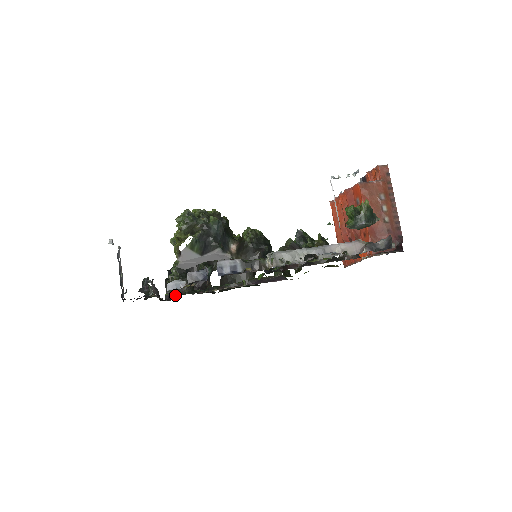
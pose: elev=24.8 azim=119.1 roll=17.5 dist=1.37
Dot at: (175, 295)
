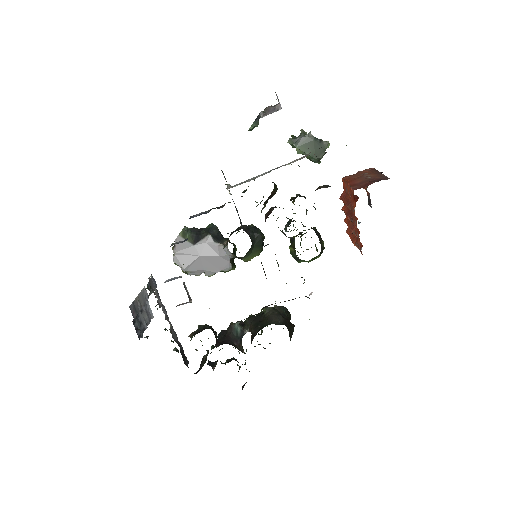
Dot at: occluded
